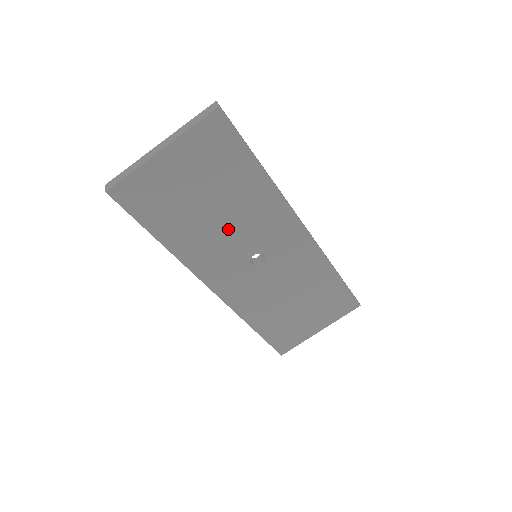
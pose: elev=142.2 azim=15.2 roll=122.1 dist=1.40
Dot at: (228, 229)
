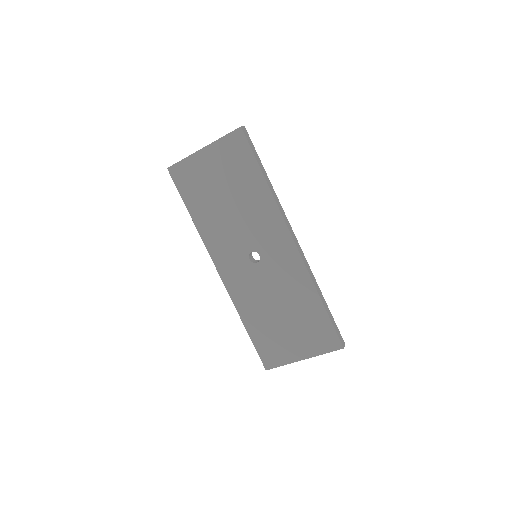
Dot at: (236, 222)
